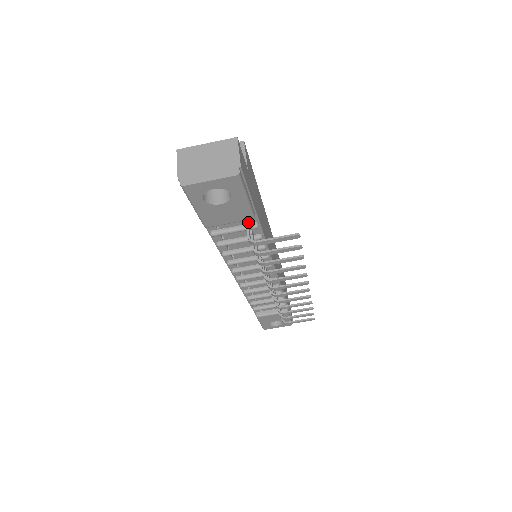
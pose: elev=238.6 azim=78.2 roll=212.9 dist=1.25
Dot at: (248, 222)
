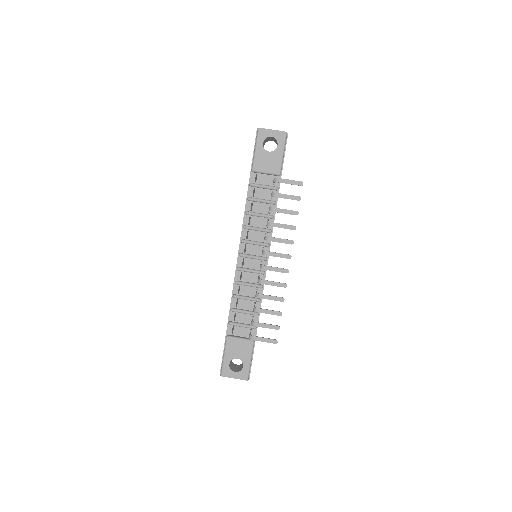
Dot at: occluded
